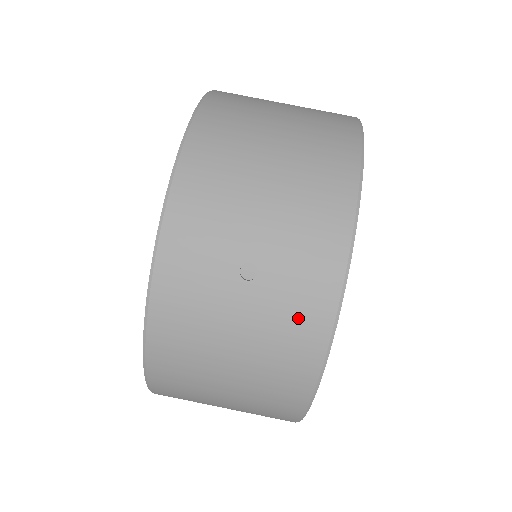
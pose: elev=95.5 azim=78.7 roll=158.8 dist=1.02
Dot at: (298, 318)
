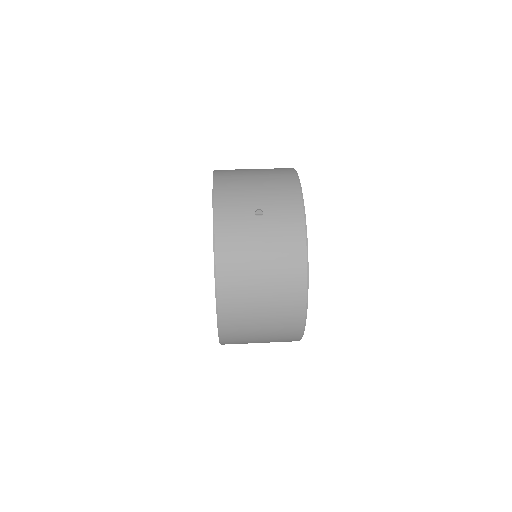
Dot at: (288, 228)
